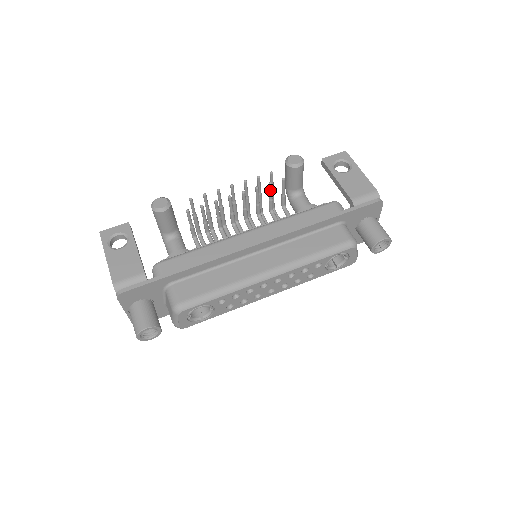
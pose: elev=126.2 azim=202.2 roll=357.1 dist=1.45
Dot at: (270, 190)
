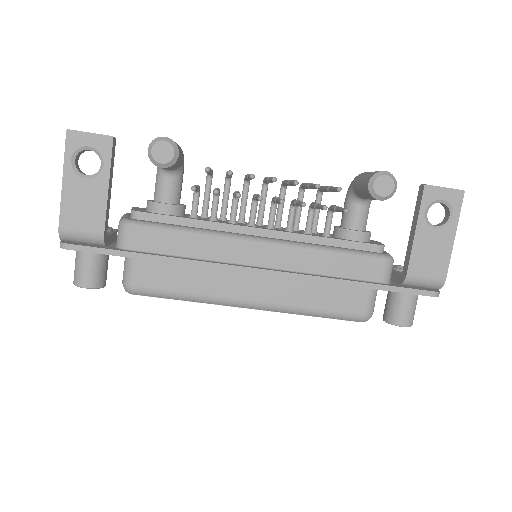
Dot at: (321, 209)
